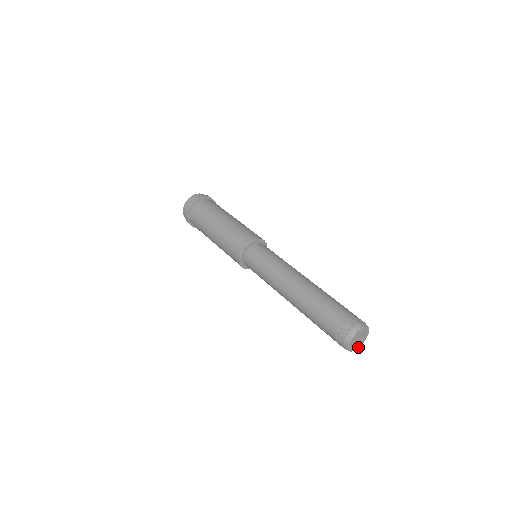
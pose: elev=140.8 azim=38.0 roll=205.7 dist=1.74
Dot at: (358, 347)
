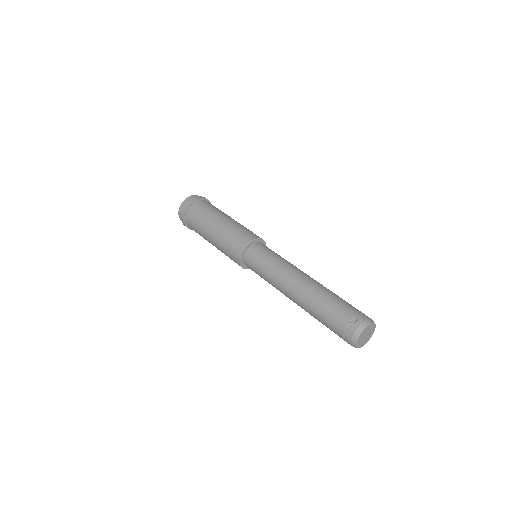
Dot at: (372, 334)
